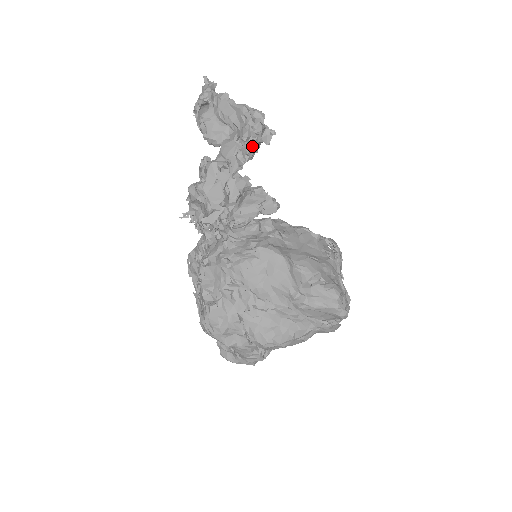
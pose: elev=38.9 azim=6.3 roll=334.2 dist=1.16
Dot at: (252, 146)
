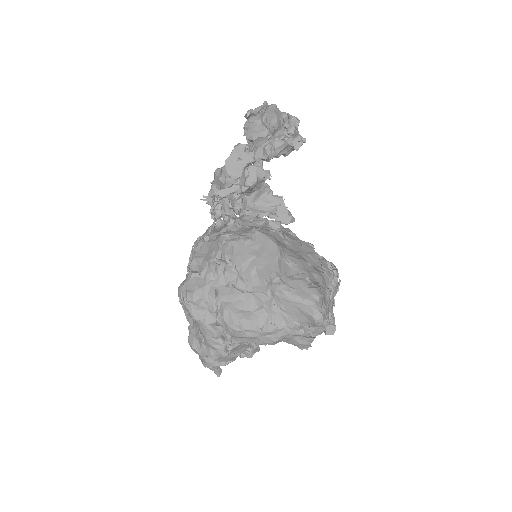
Dot at: (281, 143)
